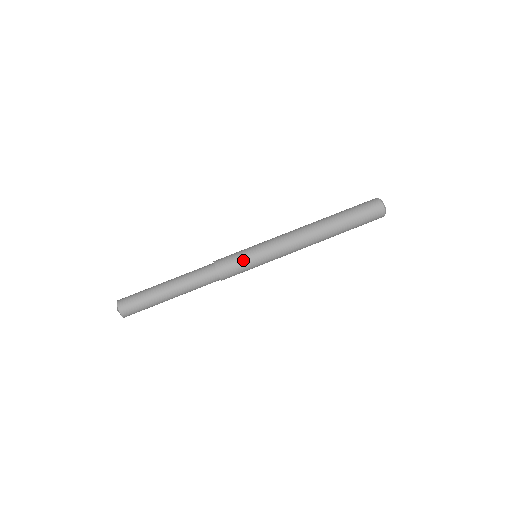
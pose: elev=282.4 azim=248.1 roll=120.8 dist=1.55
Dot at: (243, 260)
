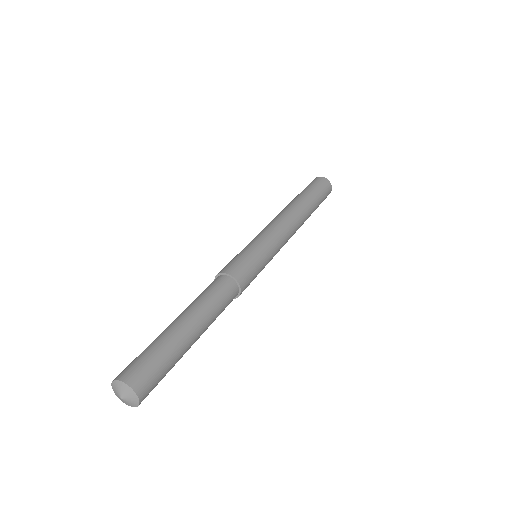
Dot at: (254, 258)
